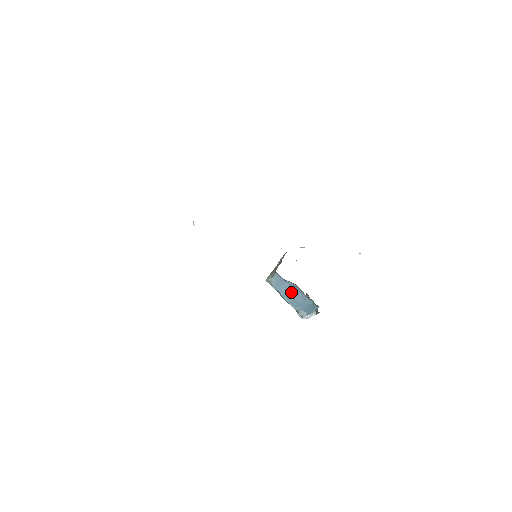
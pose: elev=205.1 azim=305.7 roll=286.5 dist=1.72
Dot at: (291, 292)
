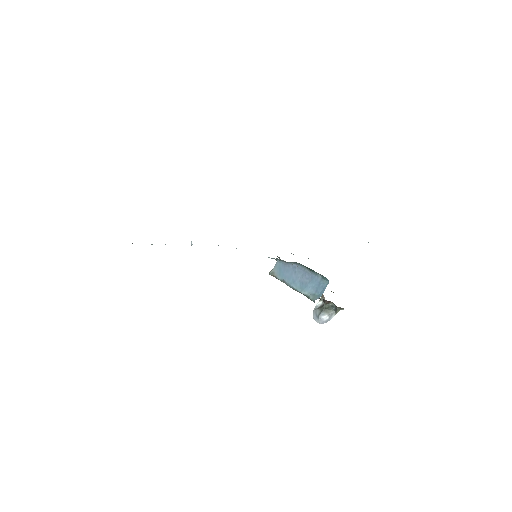
Dot at: (296, 275)
